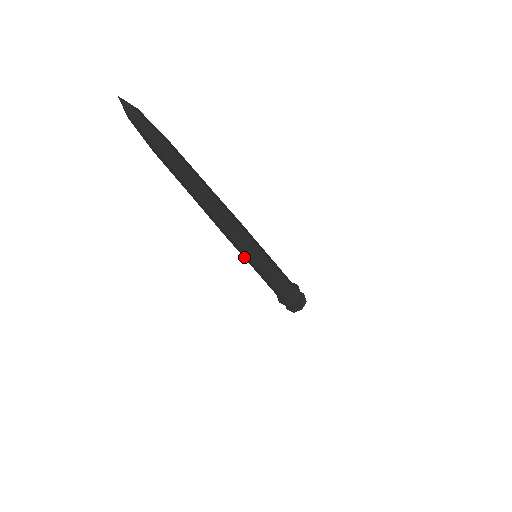
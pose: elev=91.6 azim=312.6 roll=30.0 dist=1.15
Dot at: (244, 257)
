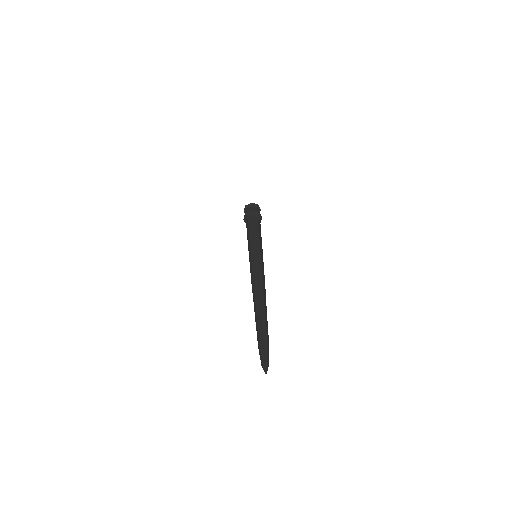
Dot at: (250, 262)
